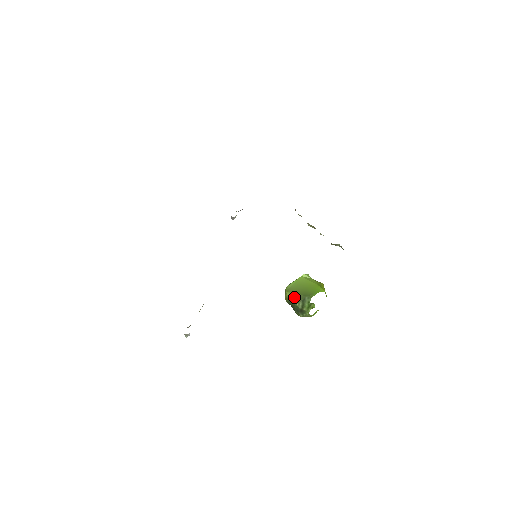
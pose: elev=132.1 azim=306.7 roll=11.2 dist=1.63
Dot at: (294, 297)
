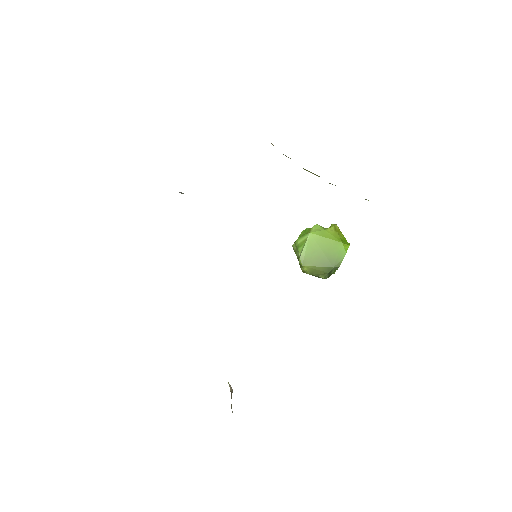
Dot at: (316, 271)
